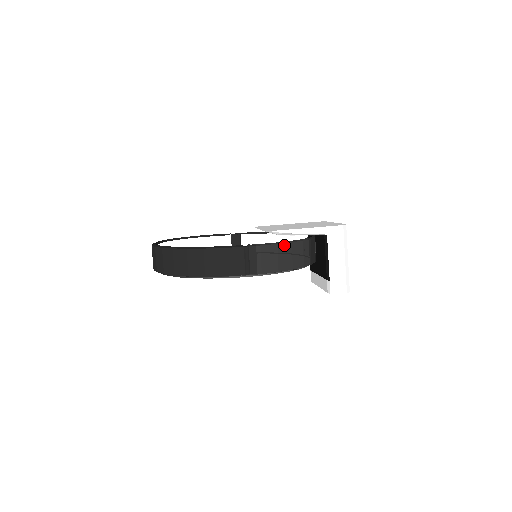
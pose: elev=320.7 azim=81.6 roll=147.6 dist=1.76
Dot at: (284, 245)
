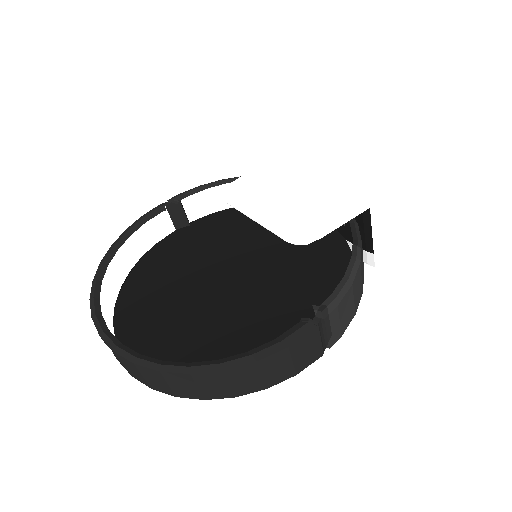
Dot at: (356, 276)
